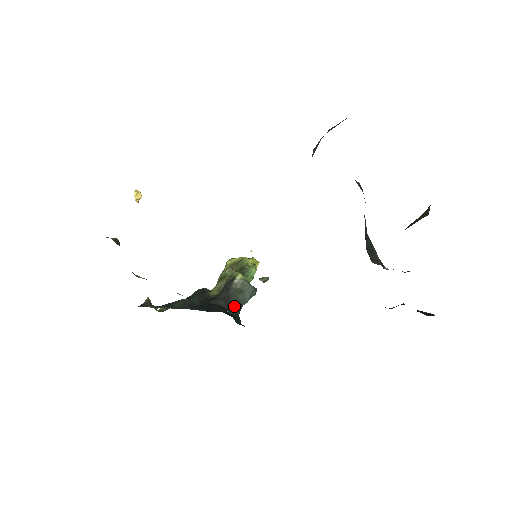
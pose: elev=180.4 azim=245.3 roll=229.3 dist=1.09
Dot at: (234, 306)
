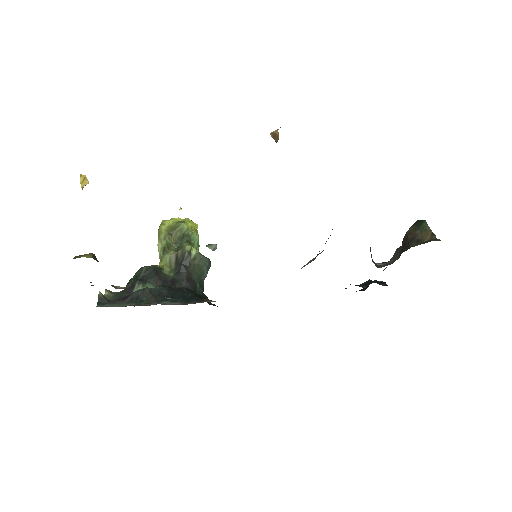
Dot at: (197, 284)
